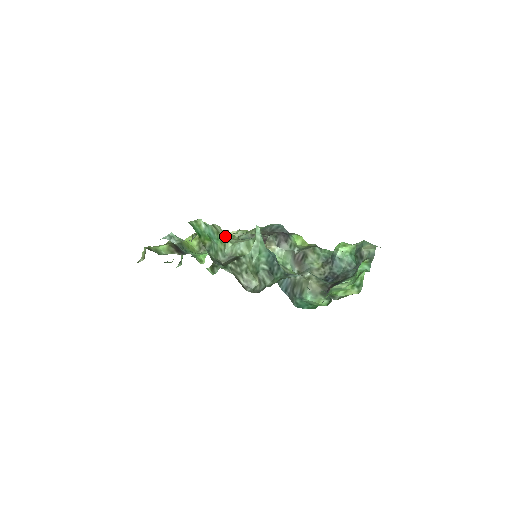
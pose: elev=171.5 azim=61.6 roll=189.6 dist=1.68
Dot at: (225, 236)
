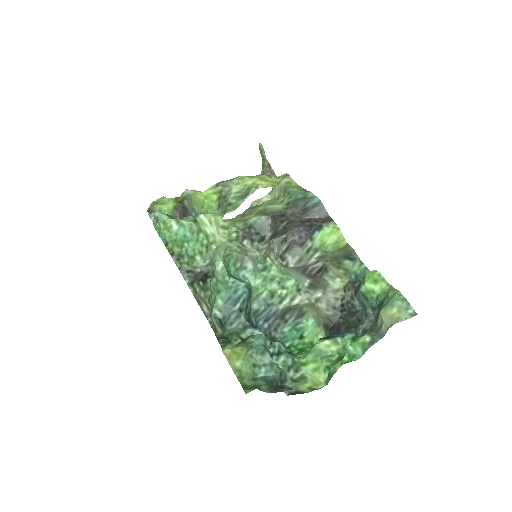
Dot at: (212, 232)
